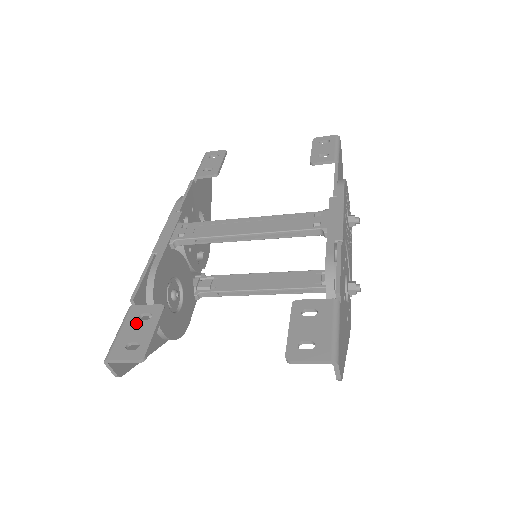
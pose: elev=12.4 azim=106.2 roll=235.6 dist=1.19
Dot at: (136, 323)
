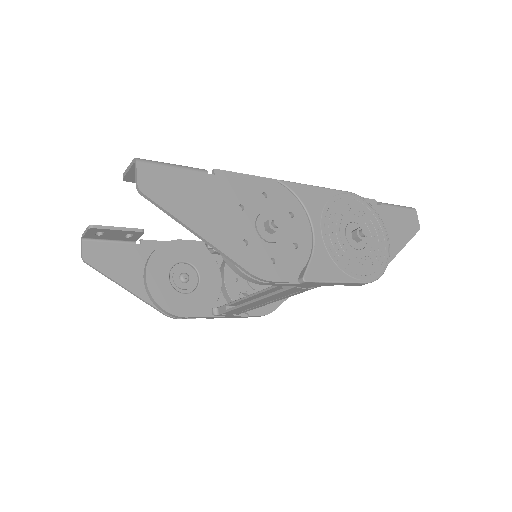
Dot at: occluded
